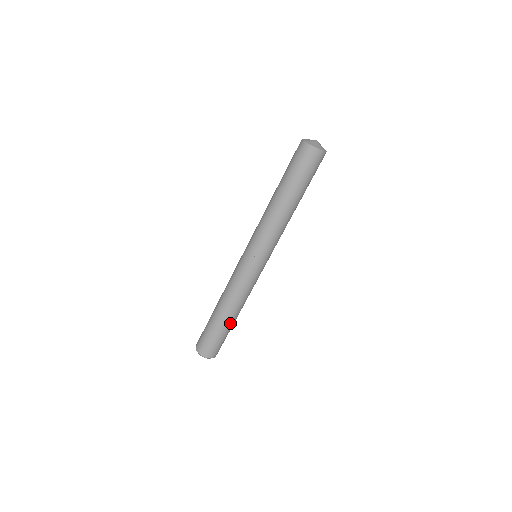
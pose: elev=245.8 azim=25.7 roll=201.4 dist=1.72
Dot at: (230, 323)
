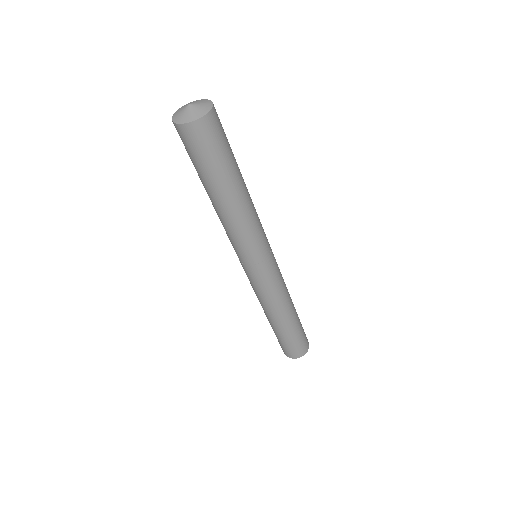
Dot at: (288, 326)
